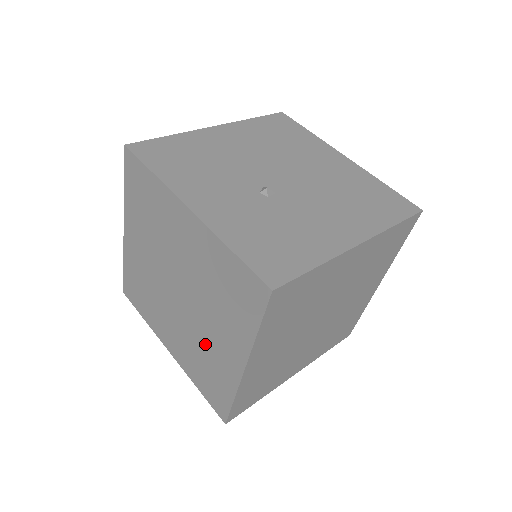
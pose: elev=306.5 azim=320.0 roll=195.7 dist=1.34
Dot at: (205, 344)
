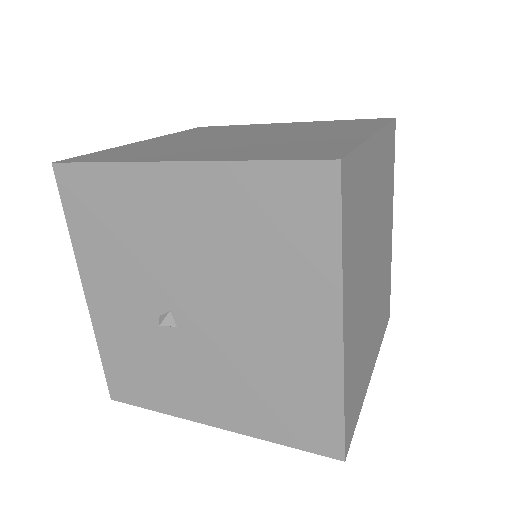
Dot at: occluded
